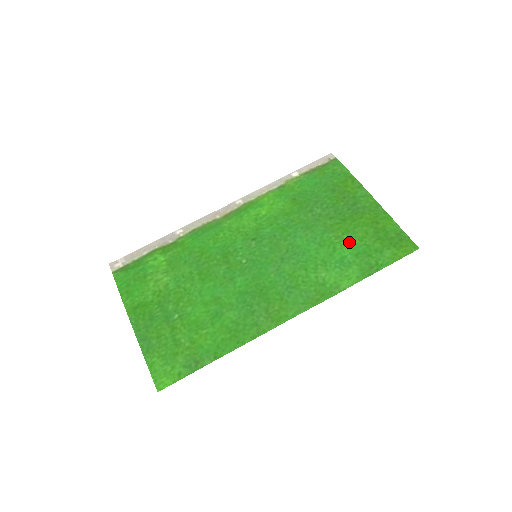
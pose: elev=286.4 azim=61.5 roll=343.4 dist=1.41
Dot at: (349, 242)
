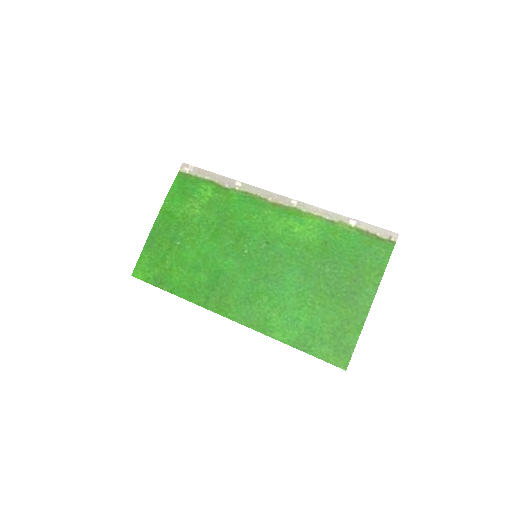
Dot at: (315, 314)
